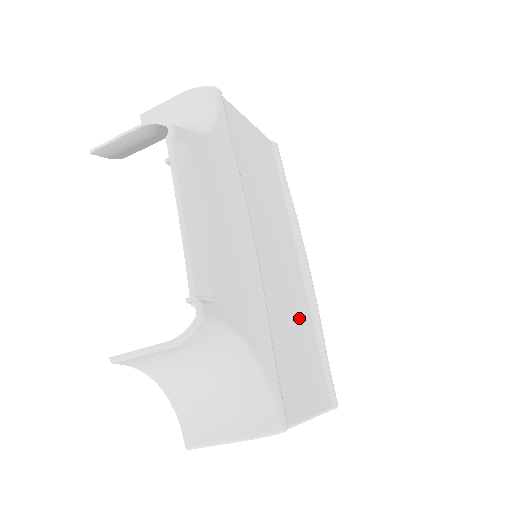
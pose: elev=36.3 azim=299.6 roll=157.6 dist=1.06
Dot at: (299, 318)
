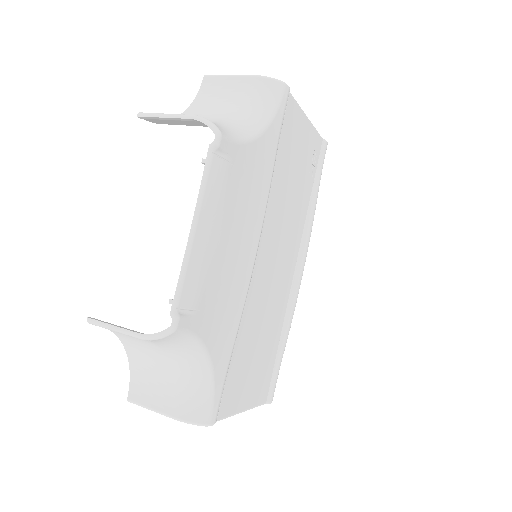
Dot at: (271, 323)
